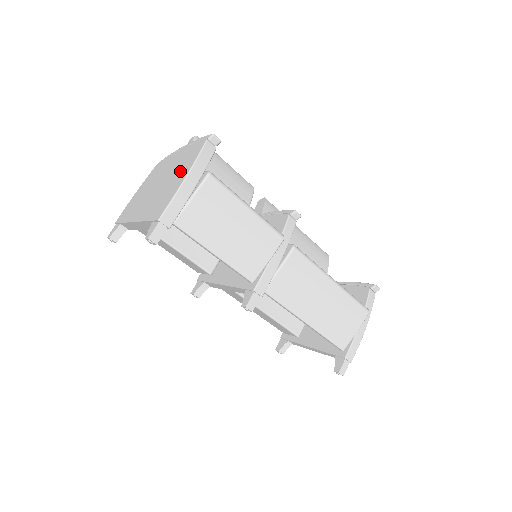
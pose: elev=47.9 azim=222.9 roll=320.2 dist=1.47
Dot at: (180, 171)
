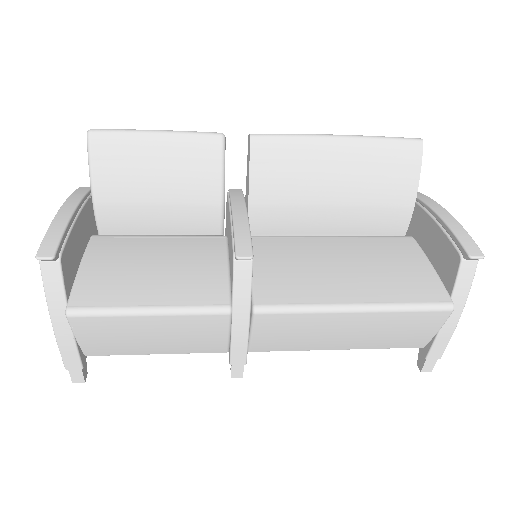
Dot at: occluded
